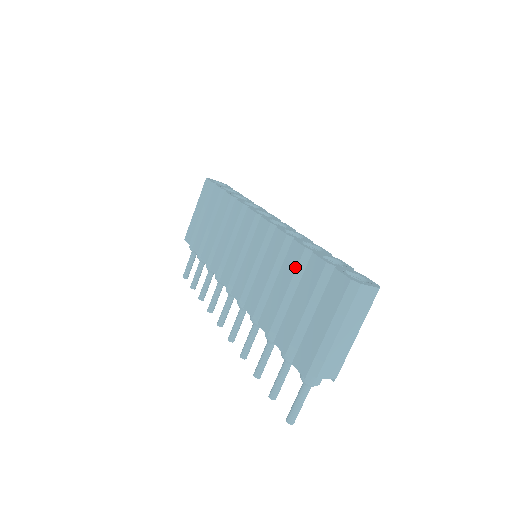
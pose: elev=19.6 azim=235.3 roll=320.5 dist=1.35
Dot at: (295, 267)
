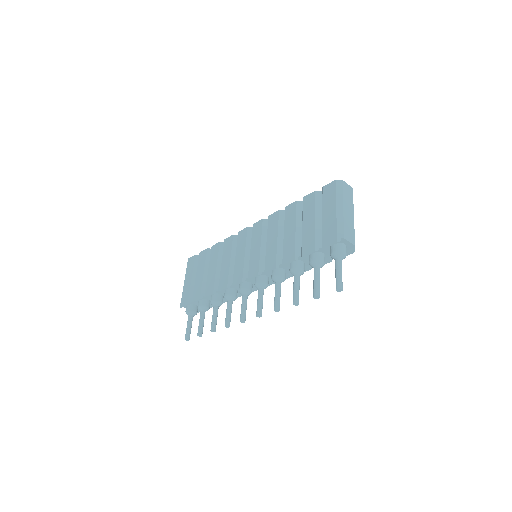
Dot at: (295, 213)
